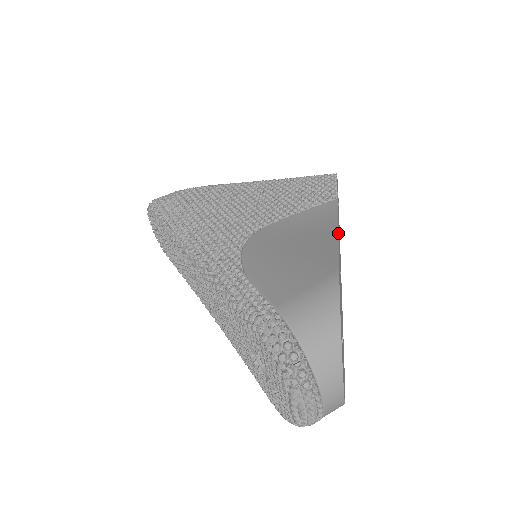
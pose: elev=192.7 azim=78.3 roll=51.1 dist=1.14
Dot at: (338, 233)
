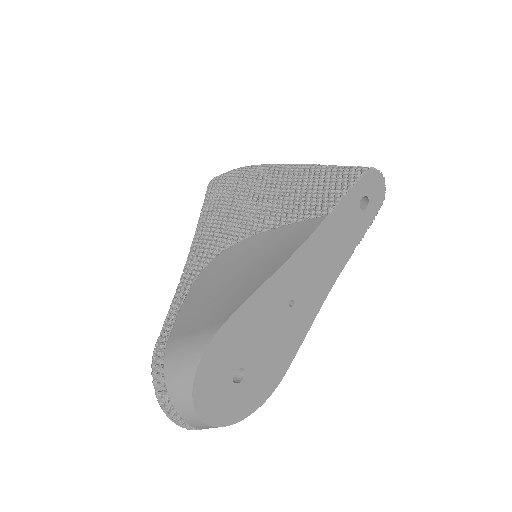
Dot at: (279, 269)
